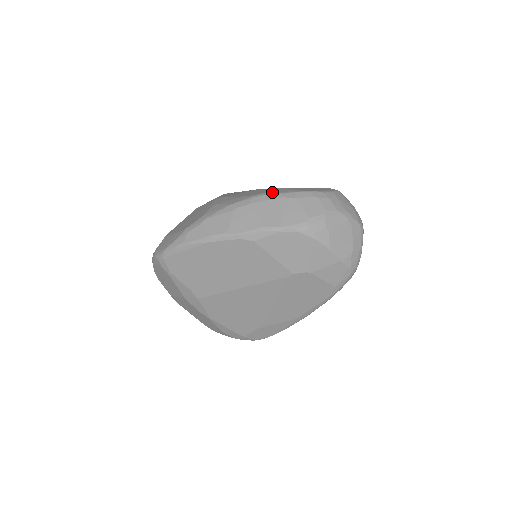
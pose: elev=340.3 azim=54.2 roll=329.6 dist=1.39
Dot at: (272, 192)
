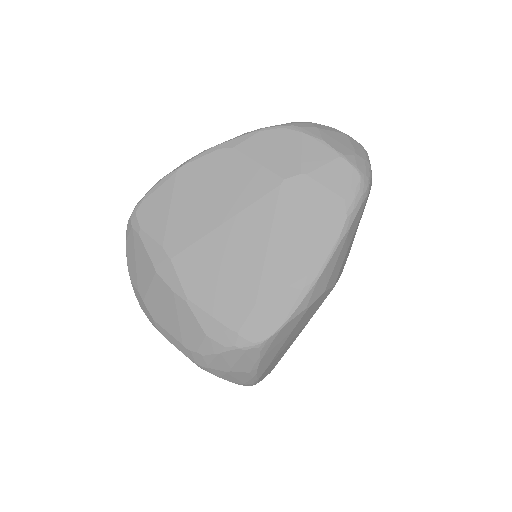
Dot at: occluded
